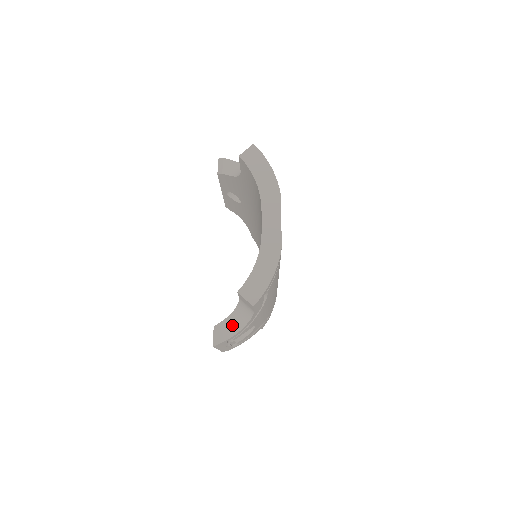
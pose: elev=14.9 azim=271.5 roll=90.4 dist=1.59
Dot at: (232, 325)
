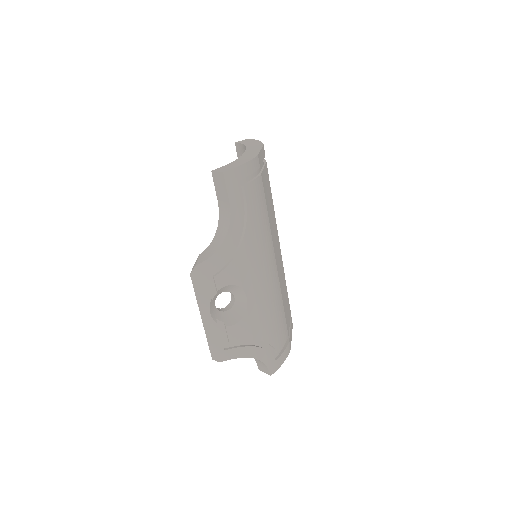
Dot at: (212, 248)
